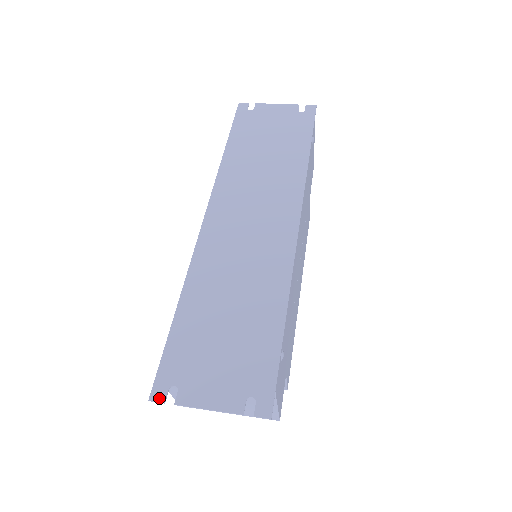
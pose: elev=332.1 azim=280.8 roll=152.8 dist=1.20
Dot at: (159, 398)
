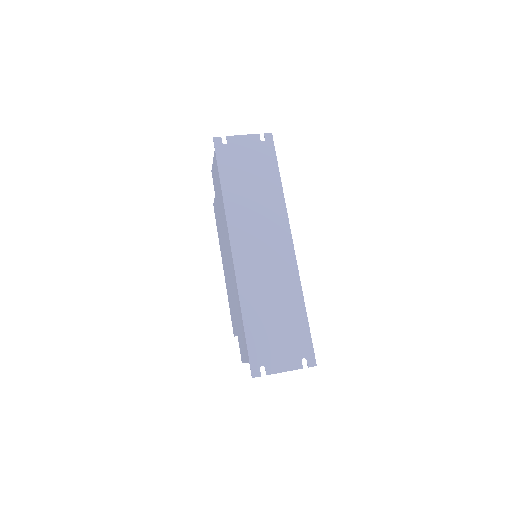
Dot at: (257, 375)
